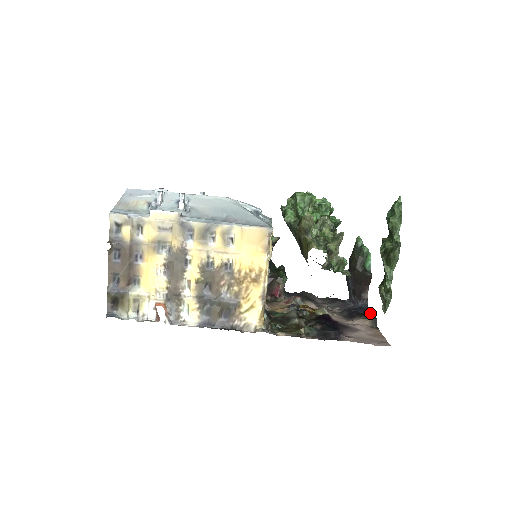
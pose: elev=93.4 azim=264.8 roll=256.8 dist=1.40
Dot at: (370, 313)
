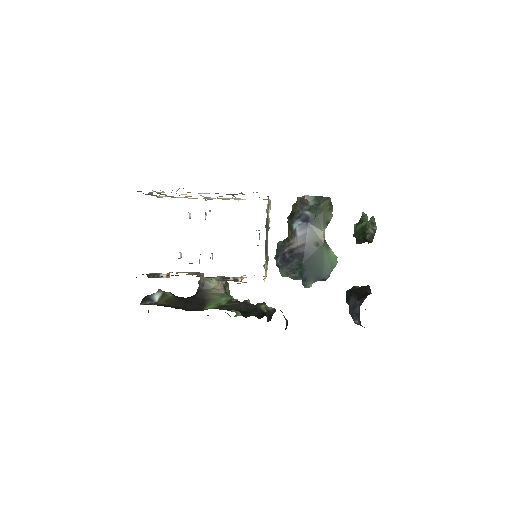
Dot at: occluded
